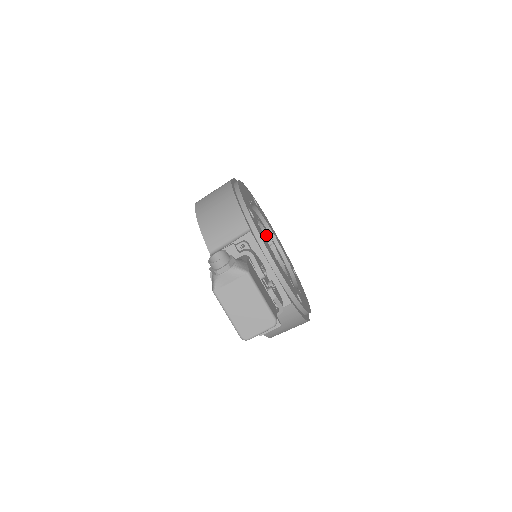
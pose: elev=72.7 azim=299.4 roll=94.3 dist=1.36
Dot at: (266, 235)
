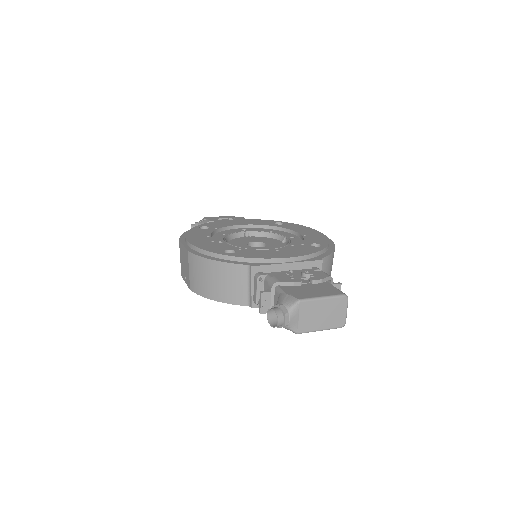
Dot at: (239, 234)
